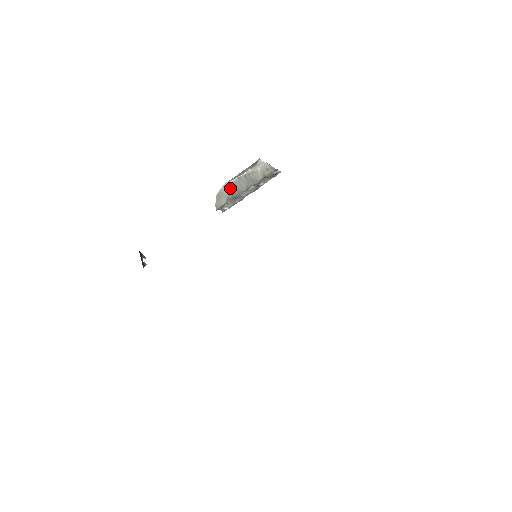
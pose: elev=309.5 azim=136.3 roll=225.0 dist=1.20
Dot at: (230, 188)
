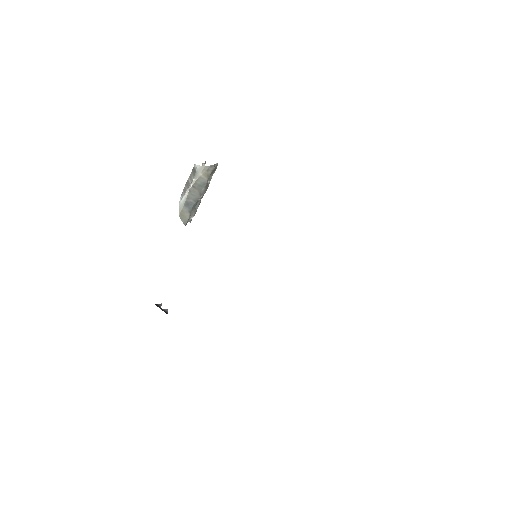
Dot at: (186, 203)
